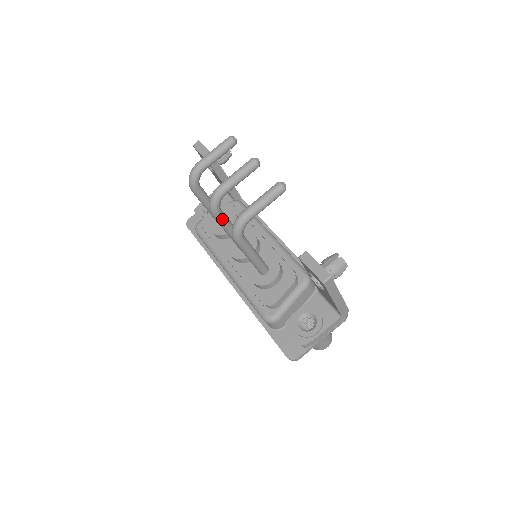
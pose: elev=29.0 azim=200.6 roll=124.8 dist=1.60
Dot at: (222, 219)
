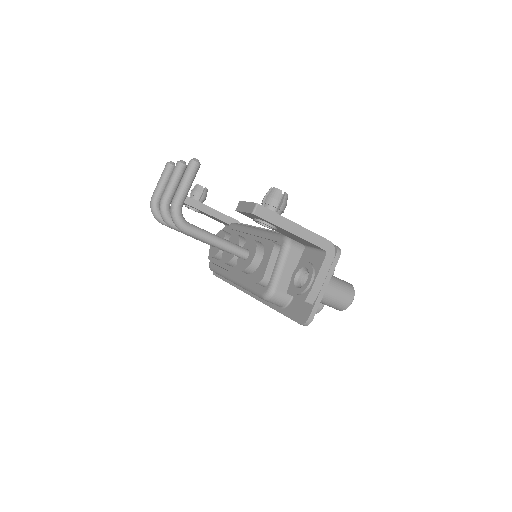
Dot at: occluded
